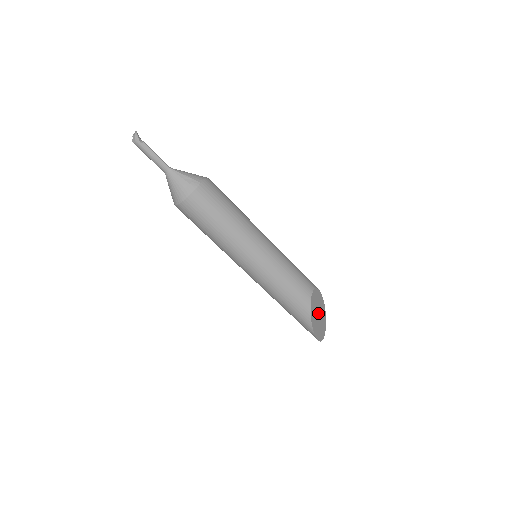
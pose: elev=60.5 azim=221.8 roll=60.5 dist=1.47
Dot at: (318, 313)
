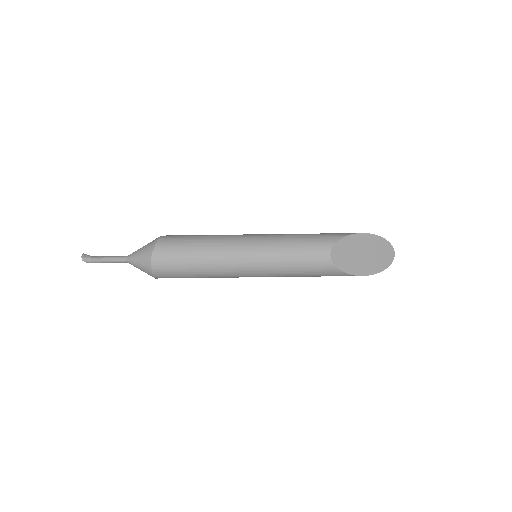
Dot at: (361, 254)
